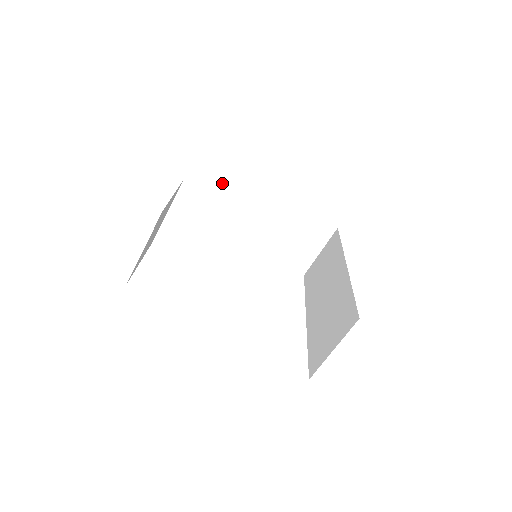
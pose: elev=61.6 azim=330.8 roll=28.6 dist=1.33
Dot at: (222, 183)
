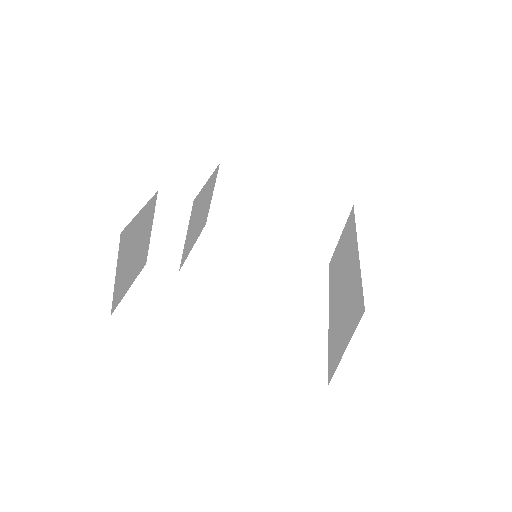
Dot at: (218, 183)
